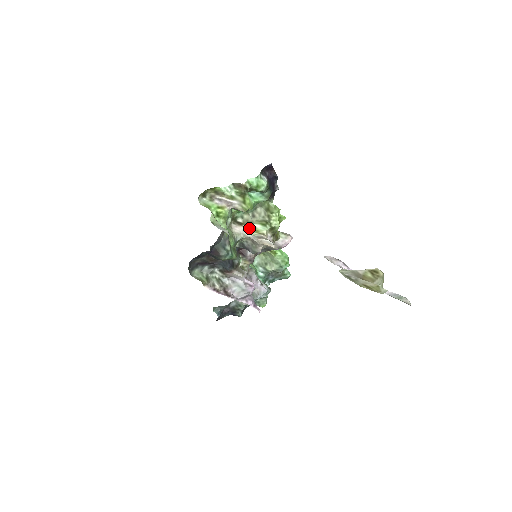
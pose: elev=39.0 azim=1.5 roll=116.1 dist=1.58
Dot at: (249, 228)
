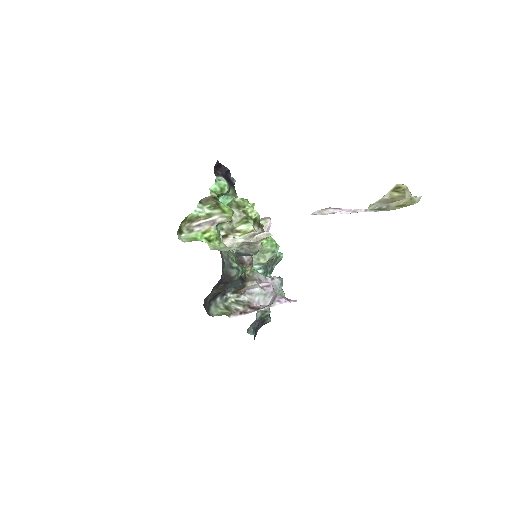
Dot at: (235, 235)
